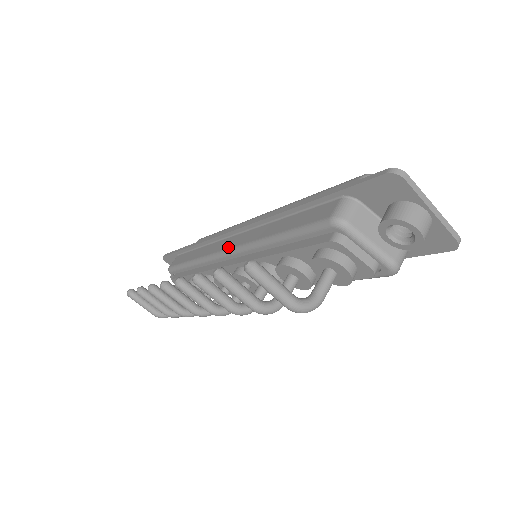
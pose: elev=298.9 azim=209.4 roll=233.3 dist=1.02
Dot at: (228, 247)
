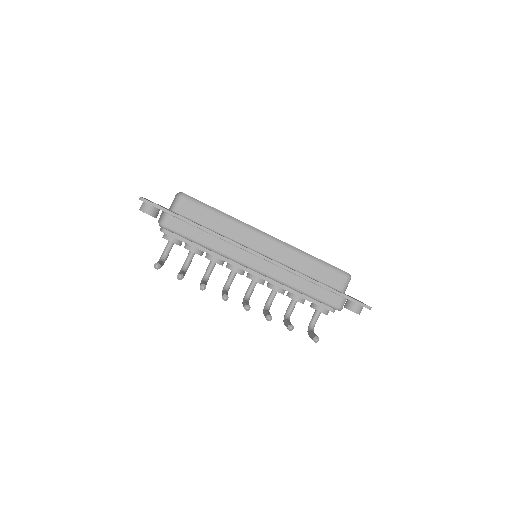
Dot at: (256, 268)
